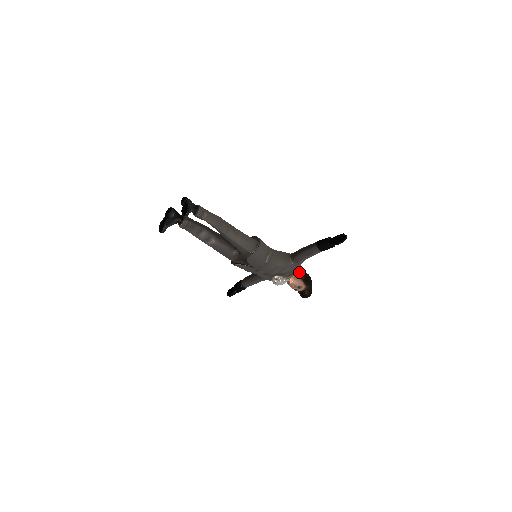
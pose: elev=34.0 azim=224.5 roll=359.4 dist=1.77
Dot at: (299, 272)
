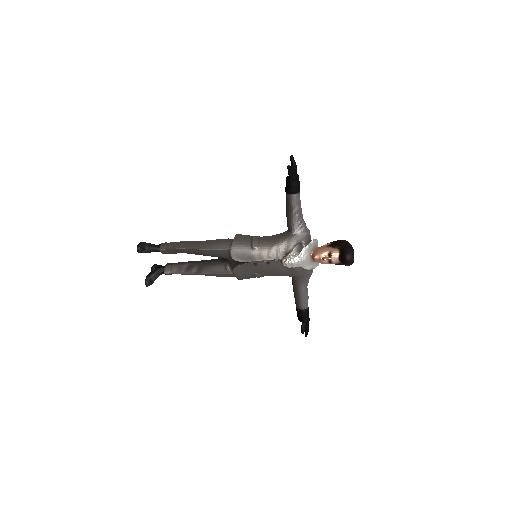
Dot at: occluded
